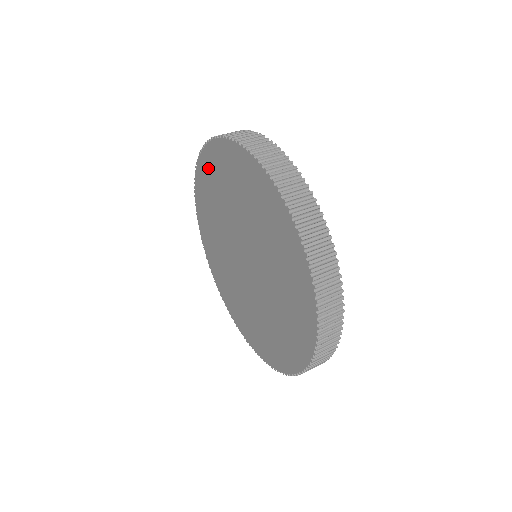
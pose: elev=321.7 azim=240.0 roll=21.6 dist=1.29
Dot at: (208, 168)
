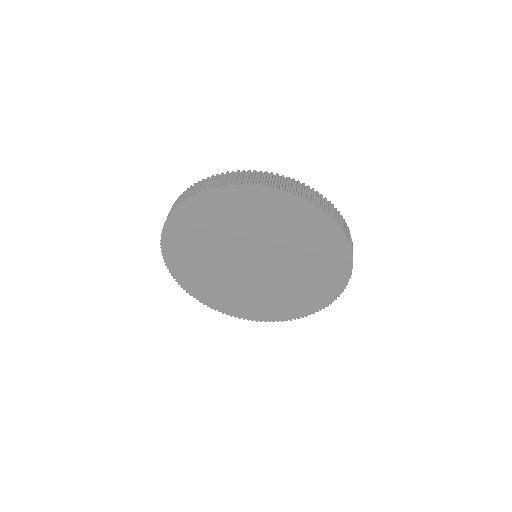
Dot at: (235, 200)
